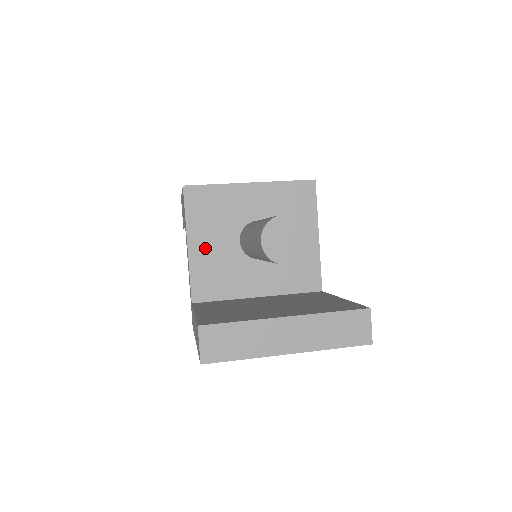
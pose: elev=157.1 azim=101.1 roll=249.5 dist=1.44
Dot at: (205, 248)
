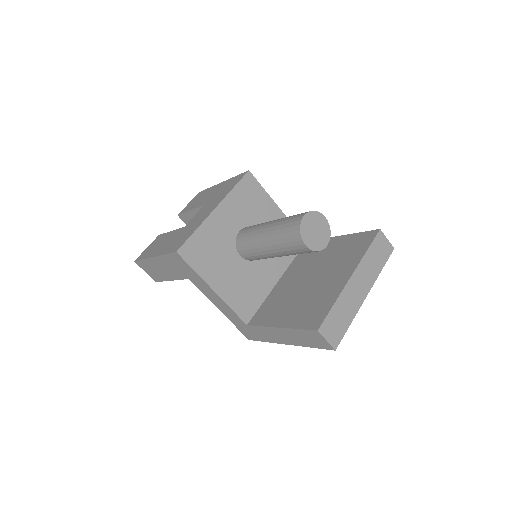
Dot at: (225, 281)
